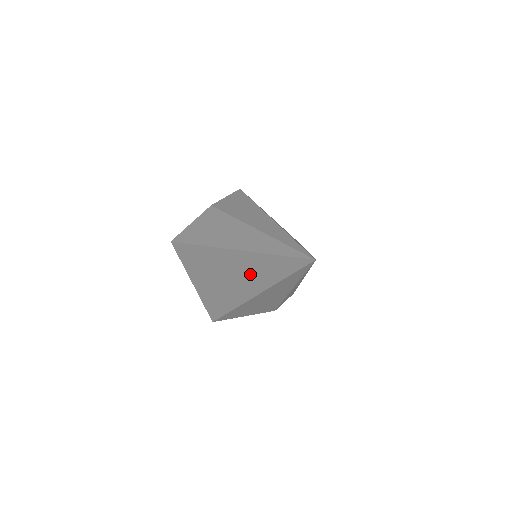
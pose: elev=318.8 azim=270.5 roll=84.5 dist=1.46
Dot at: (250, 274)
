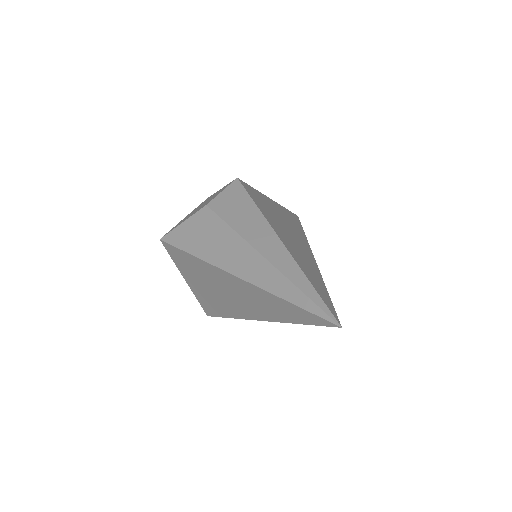
Dot at: (258, 304)
